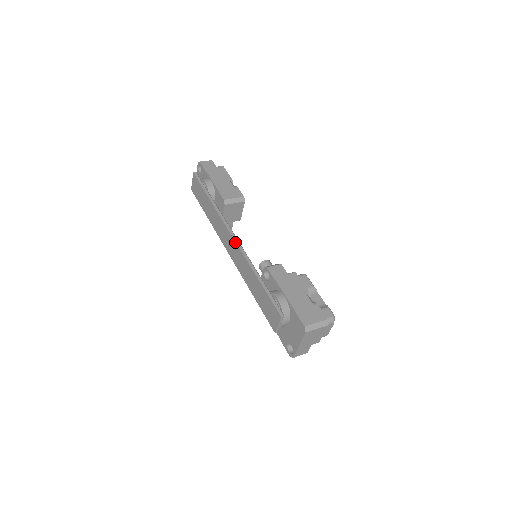
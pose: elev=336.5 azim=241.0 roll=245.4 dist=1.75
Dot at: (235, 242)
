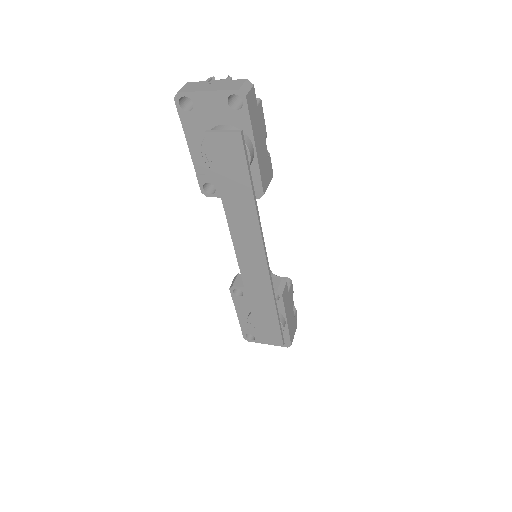
Dot at: (268, 271)
